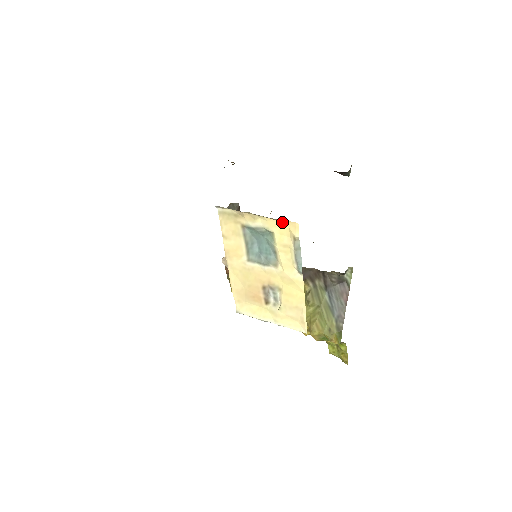
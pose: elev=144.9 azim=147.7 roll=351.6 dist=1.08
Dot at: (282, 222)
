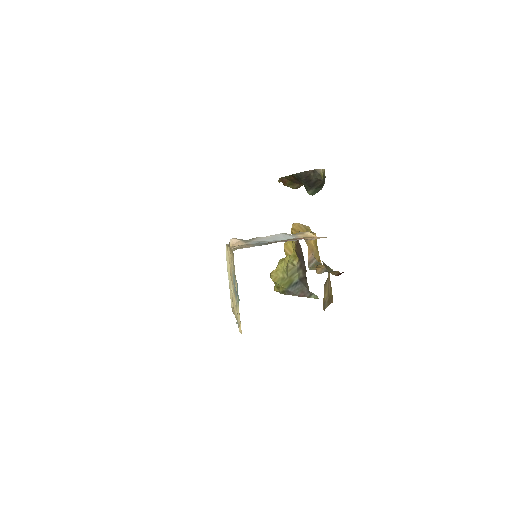
Dot at: occluded
